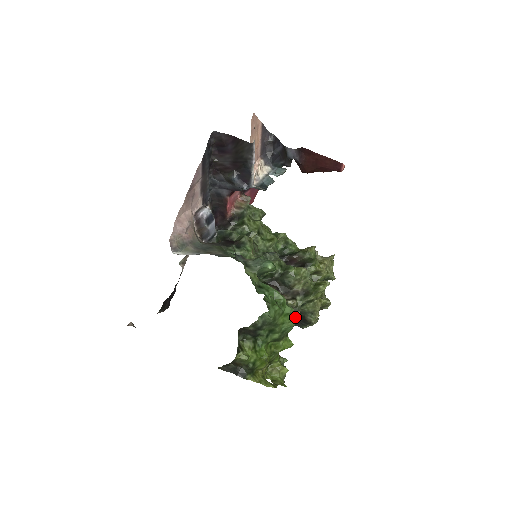
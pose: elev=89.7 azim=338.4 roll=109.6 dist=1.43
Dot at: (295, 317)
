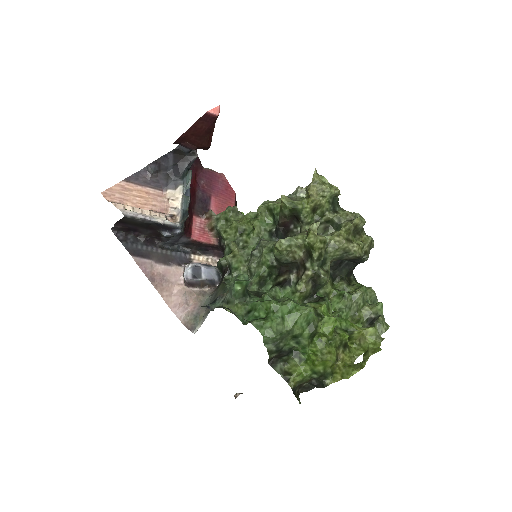
Dot at: (327, 280)
